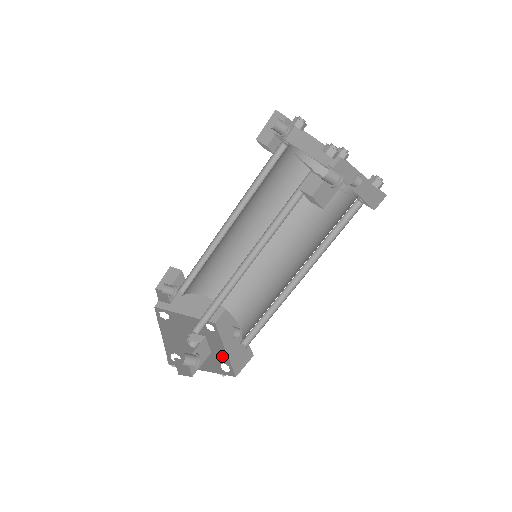
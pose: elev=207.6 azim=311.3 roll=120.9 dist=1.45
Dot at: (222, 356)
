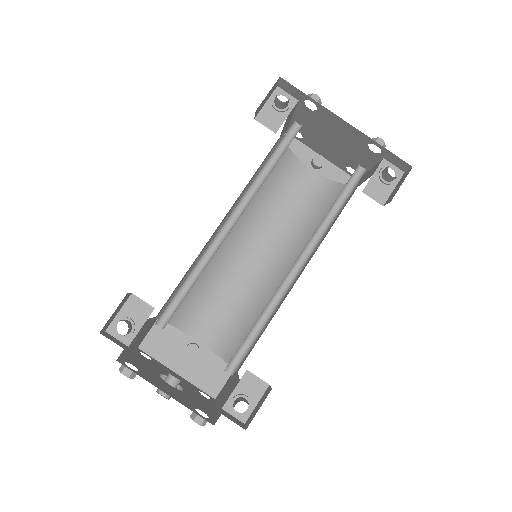
Dot at: (189, 384)
